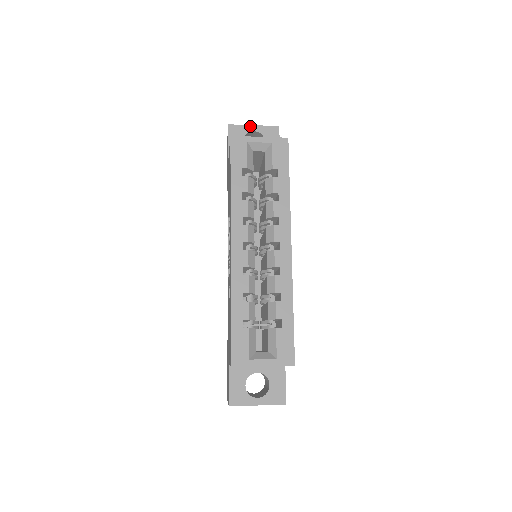
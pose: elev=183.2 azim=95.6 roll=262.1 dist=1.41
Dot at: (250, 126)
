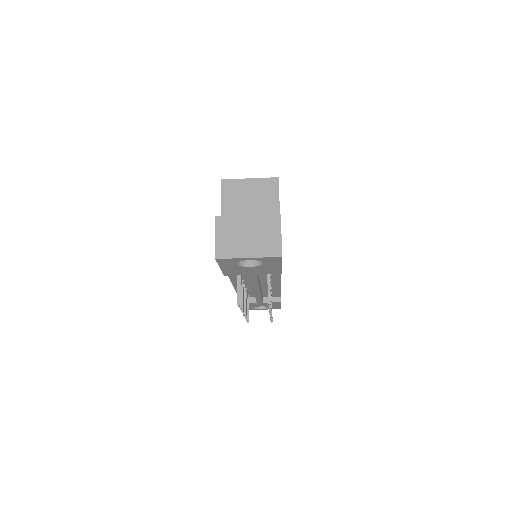
Dot at: occluded
